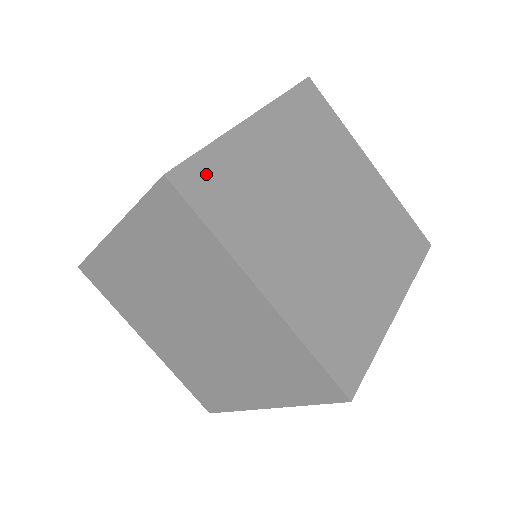
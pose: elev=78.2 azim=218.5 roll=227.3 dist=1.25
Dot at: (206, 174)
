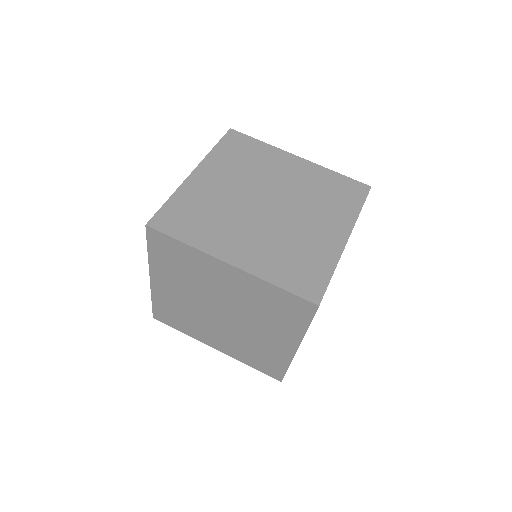
Dot at: occluded
